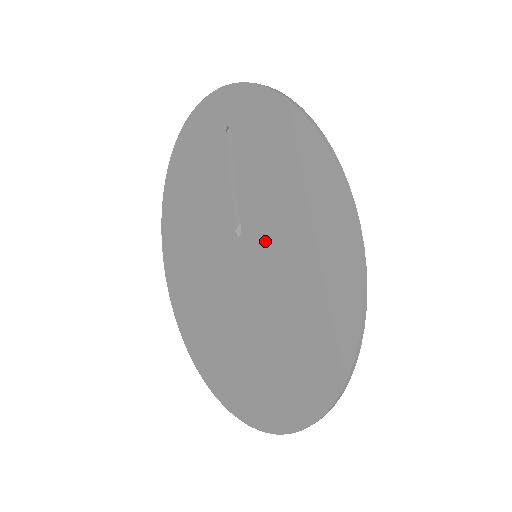
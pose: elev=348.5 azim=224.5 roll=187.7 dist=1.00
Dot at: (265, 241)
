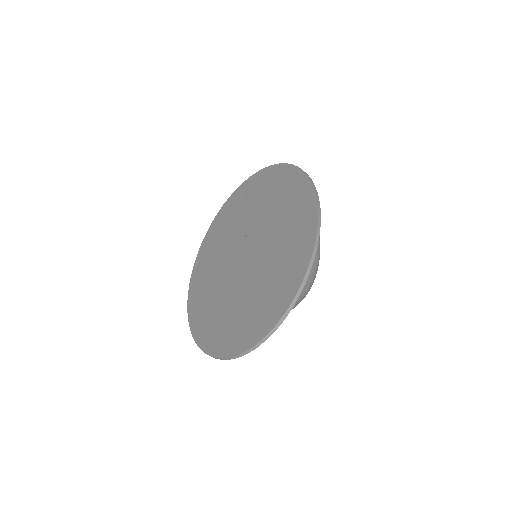
Dot at: (262, 227)
